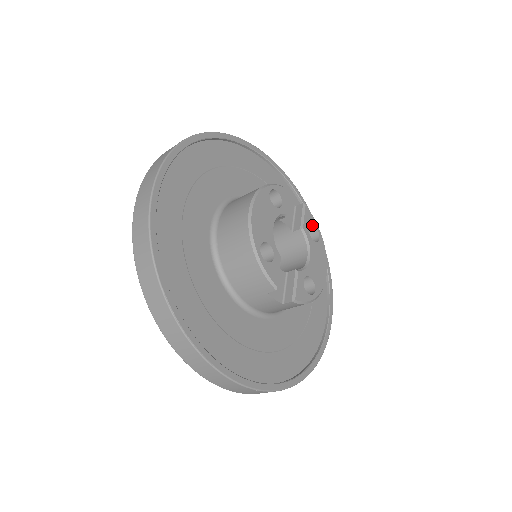
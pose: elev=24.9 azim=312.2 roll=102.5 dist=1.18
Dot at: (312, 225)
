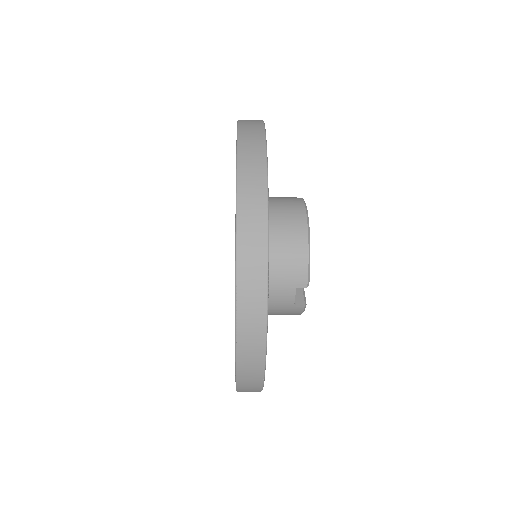
Dot at: occluded
